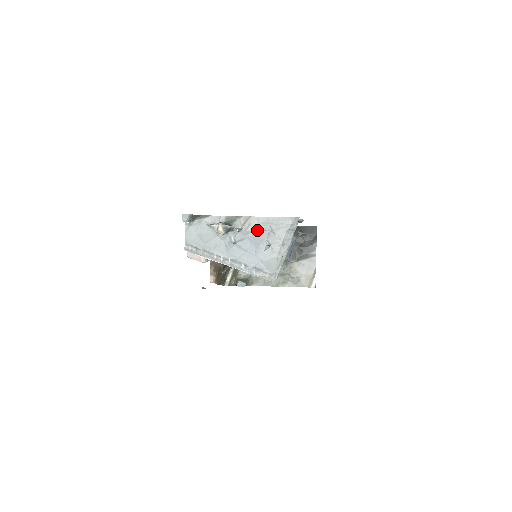
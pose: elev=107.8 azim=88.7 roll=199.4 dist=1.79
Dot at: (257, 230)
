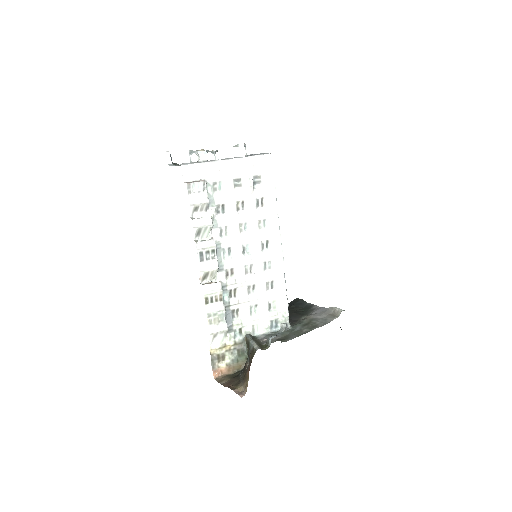
Dot at: occluded
